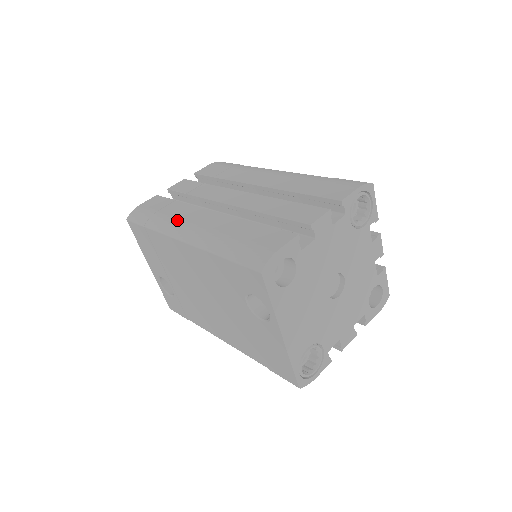
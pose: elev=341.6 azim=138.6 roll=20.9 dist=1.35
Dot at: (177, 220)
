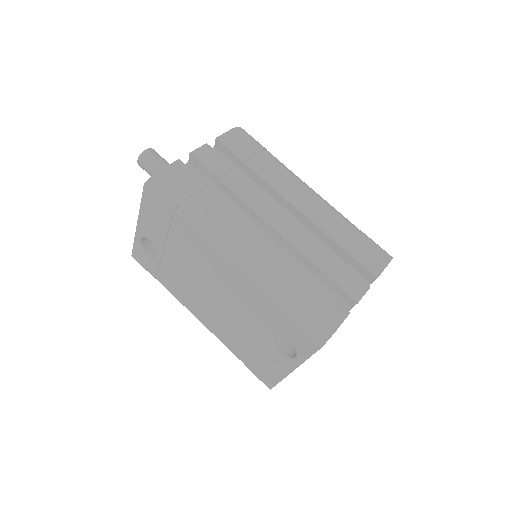
Dot at: (222, 228)
